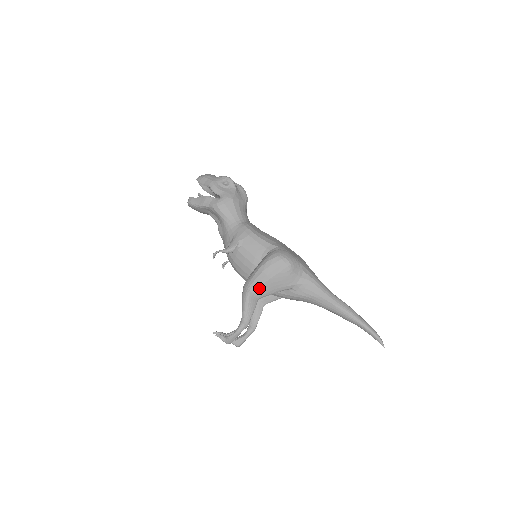
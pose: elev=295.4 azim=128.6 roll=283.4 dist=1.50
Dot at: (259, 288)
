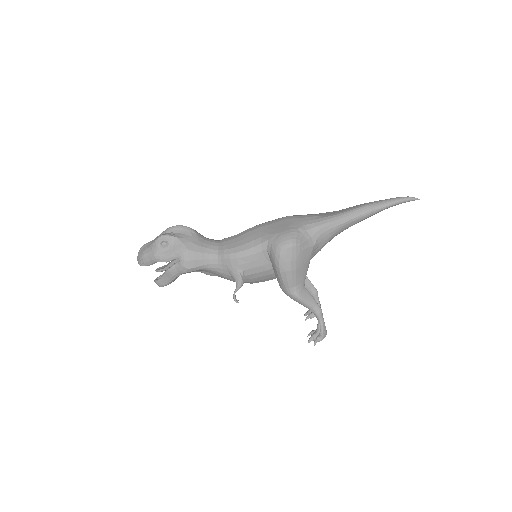
Dot at: (297, 282)
